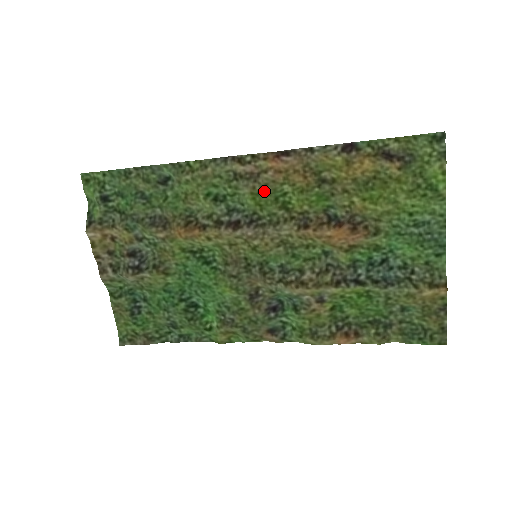
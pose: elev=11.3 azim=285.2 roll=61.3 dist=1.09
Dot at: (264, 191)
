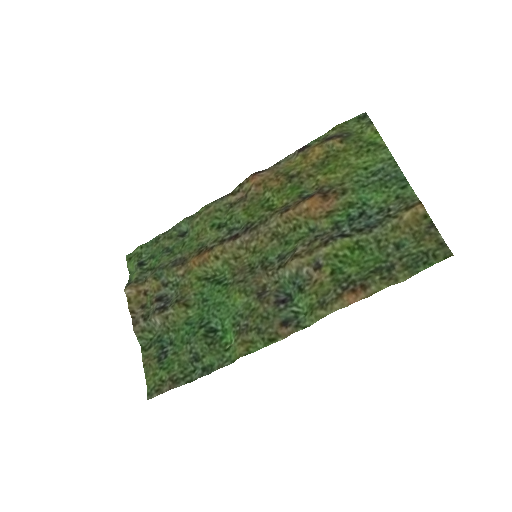
Dot at: (252, 204)
